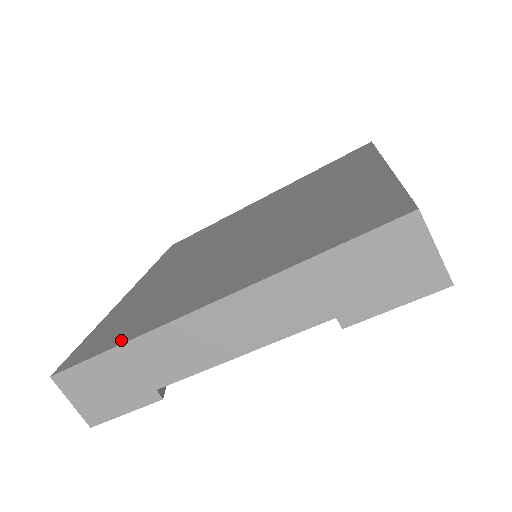
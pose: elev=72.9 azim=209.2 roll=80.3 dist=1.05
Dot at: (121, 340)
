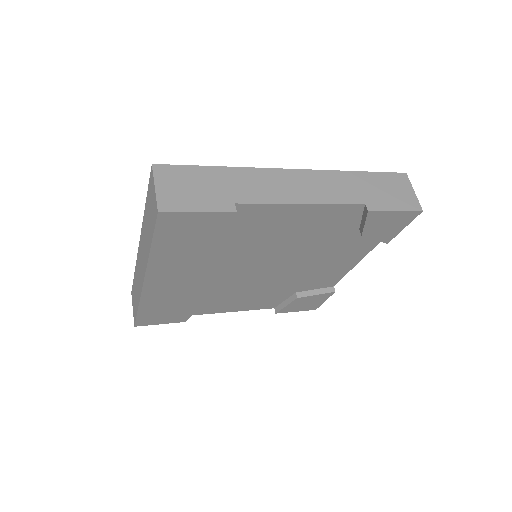
Dot at: occluded
